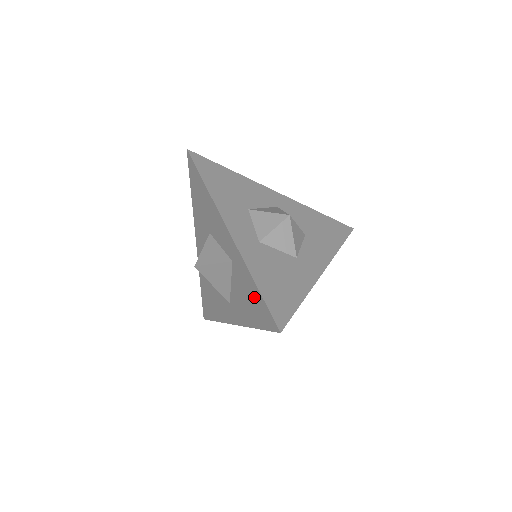
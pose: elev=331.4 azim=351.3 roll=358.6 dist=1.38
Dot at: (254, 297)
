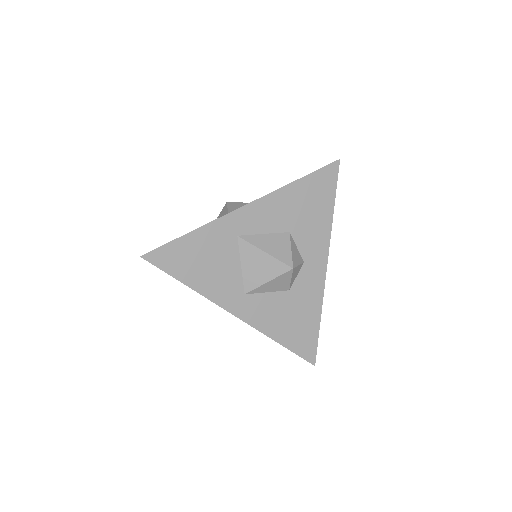
Dot at: occluded
